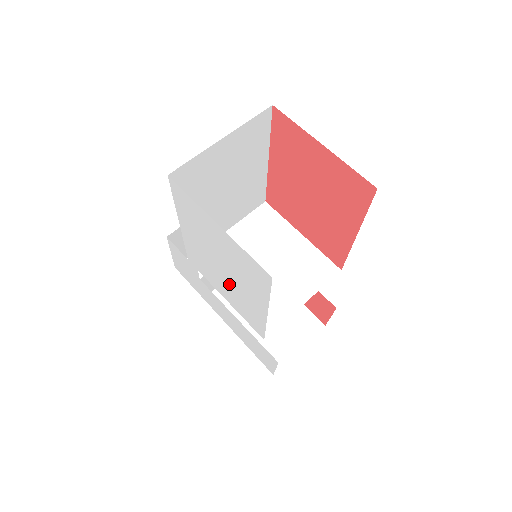
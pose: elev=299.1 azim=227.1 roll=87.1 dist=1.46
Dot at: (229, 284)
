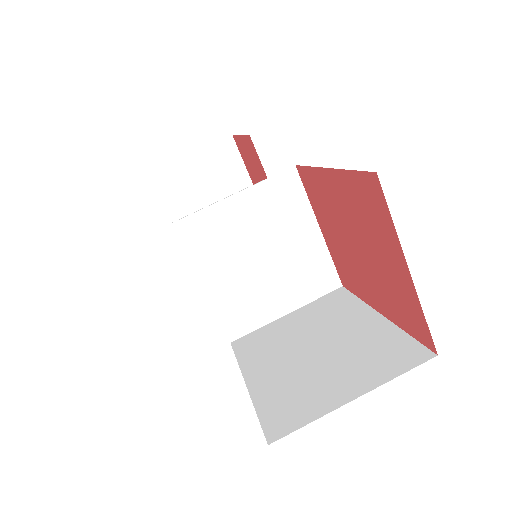
Dot at: occluded
